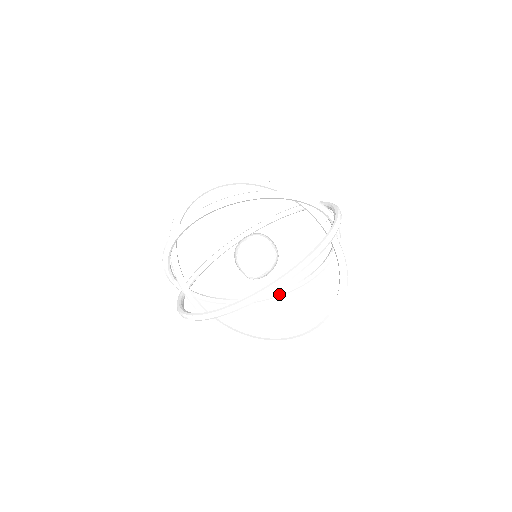
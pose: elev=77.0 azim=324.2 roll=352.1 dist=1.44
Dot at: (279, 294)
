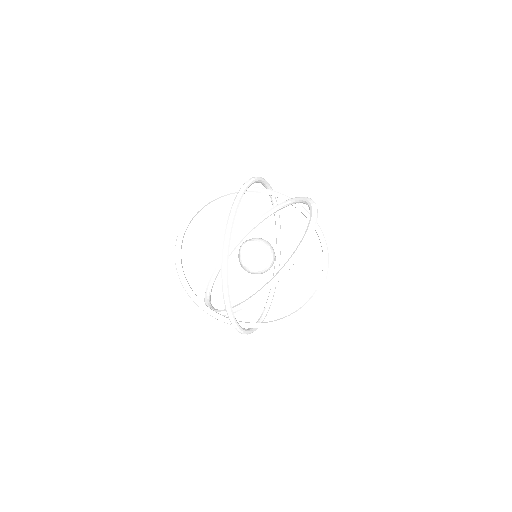
Dot at: (321, 283)
